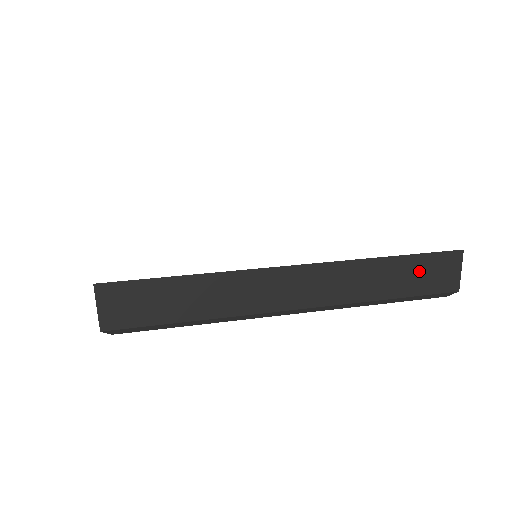
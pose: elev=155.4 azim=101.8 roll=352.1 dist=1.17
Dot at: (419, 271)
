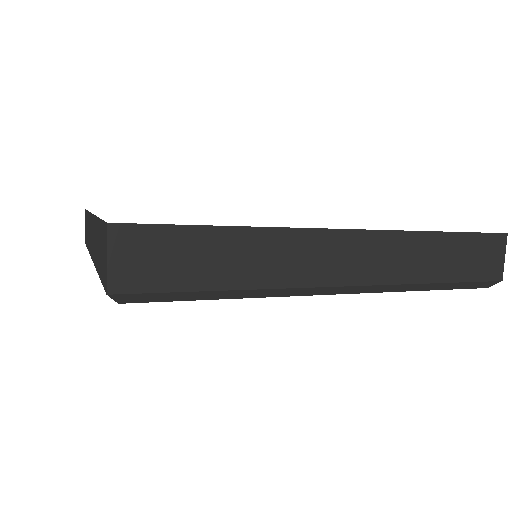
Dot at: (468, 253)
